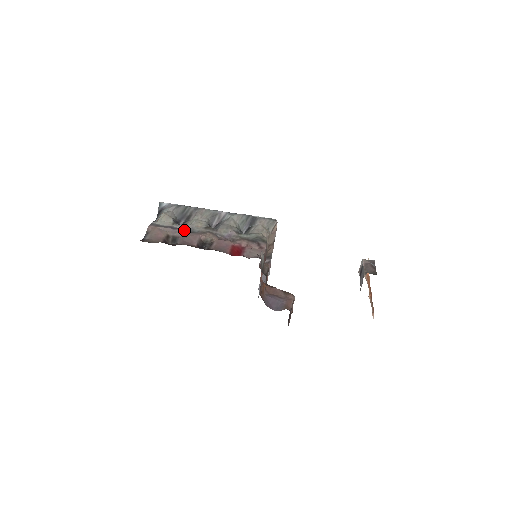
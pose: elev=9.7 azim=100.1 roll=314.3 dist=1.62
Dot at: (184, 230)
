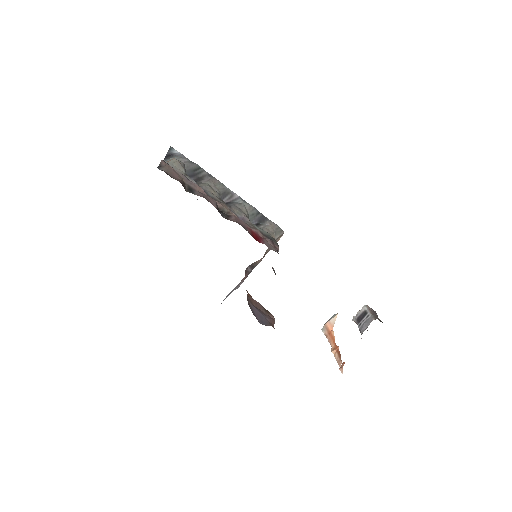
Dot at: (200, 187)
